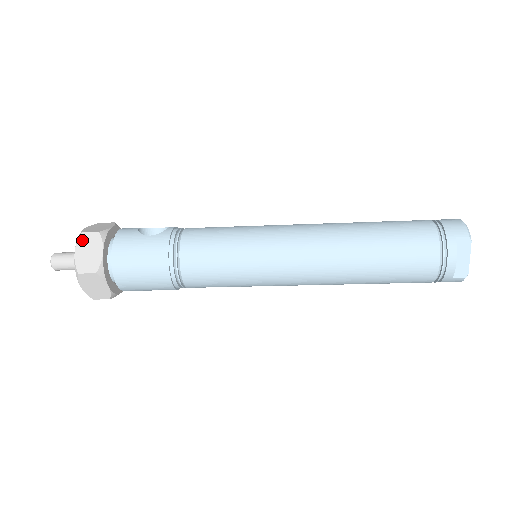
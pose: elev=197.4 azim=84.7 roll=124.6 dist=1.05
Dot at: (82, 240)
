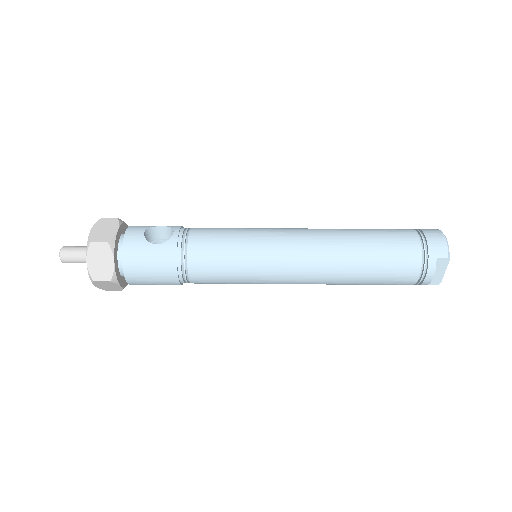
Dot at: (92, 250)
